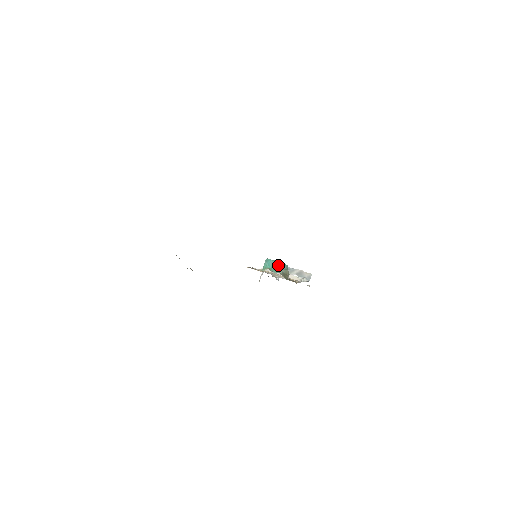
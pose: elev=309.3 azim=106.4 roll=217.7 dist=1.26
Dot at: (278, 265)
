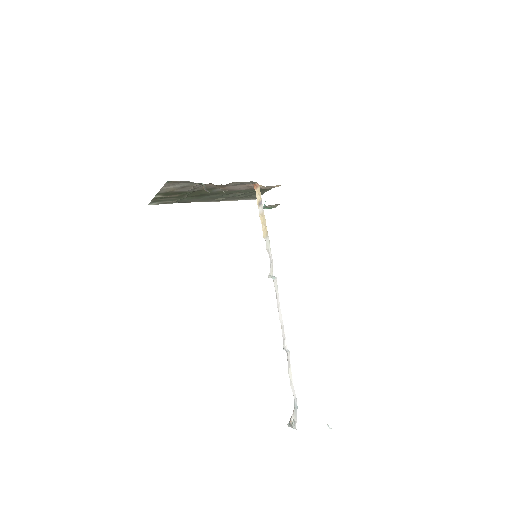
Dot at: occluded
